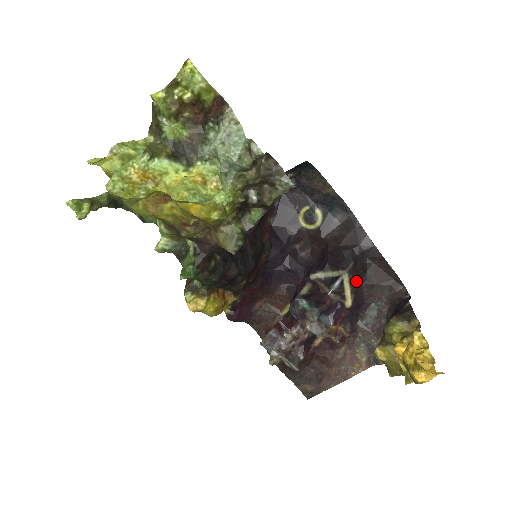
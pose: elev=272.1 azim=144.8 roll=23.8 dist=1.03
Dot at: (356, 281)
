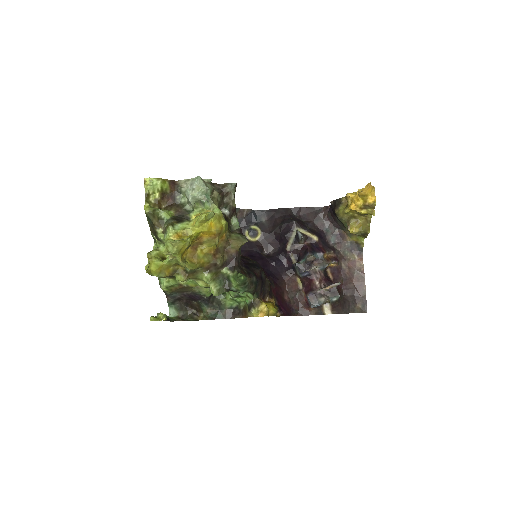
Dot at: (305, 227)
